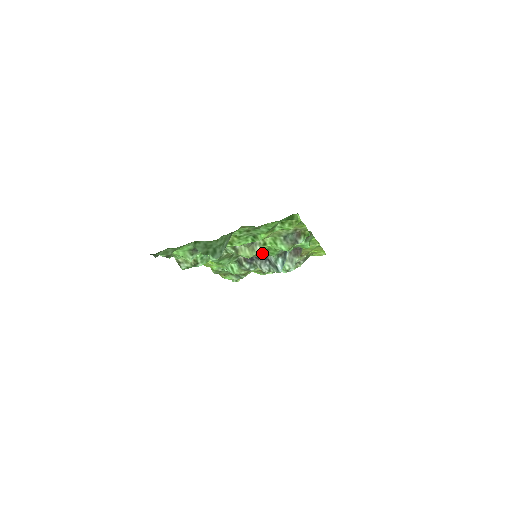
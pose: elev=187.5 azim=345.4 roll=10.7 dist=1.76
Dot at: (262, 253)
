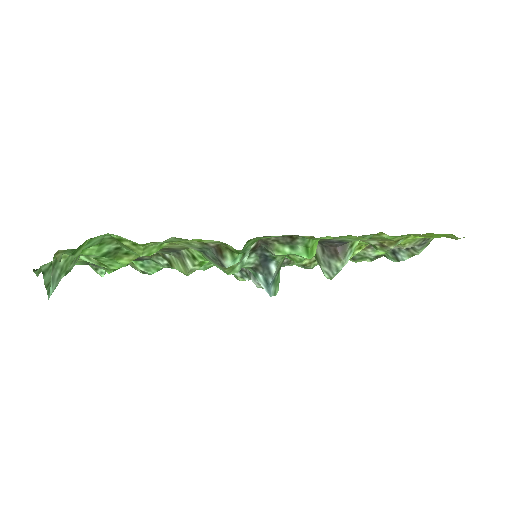
Dot at: occluded
